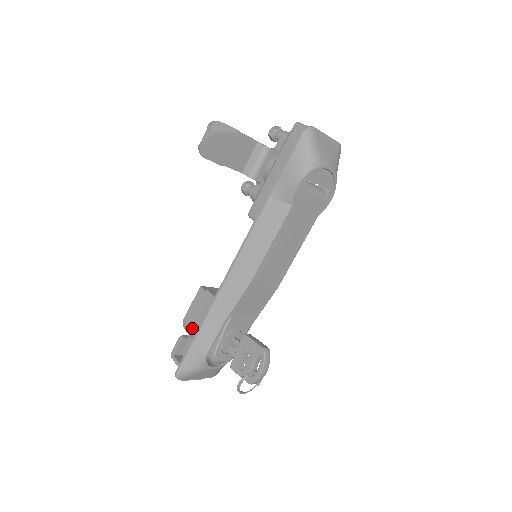
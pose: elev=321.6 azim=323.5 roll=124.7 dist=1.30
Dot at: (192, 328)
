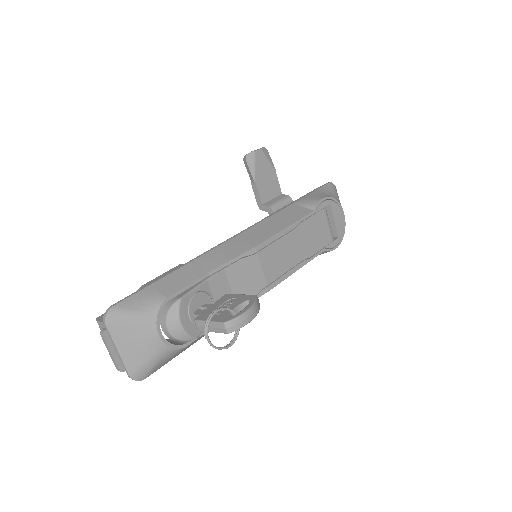
Dot at: occluded
